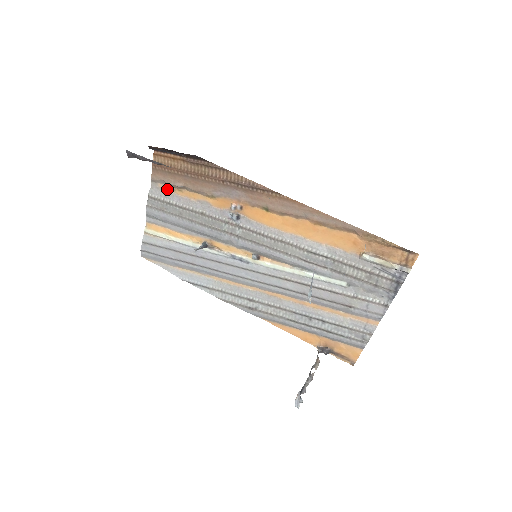
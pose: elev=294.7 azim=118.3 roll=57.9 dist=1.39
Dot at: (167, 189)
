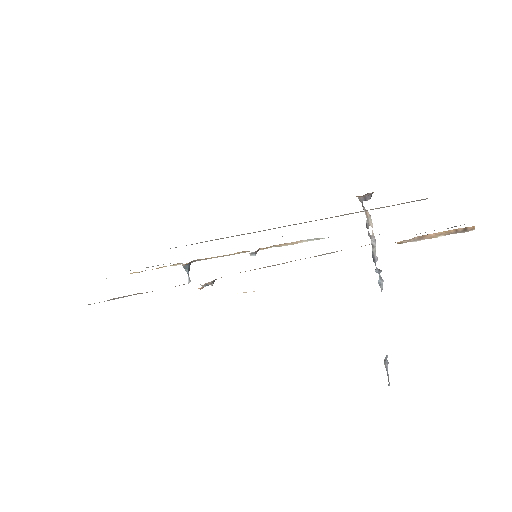
Dot at: occluded
